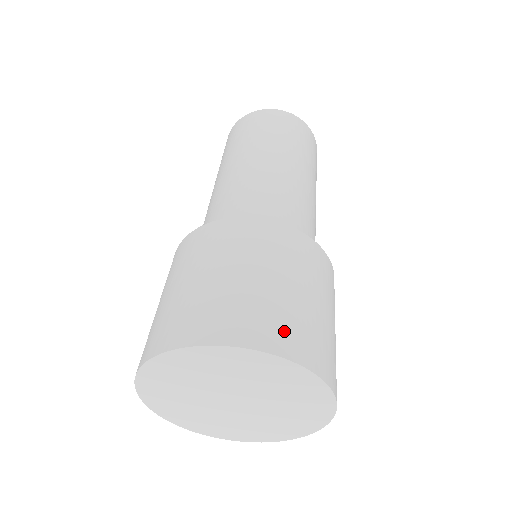
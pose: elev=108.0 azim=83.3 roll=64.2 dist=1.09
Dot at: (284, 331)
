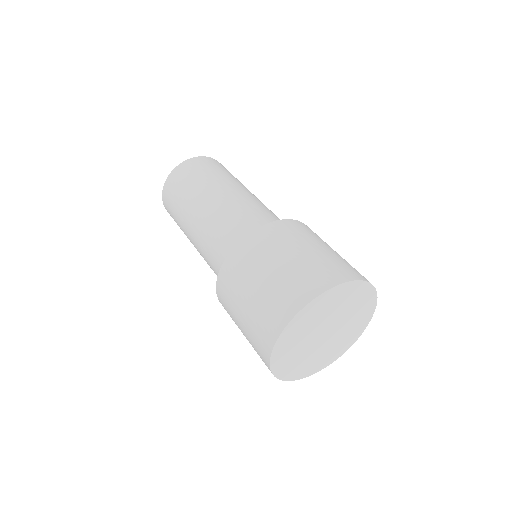
Dot at: (346, 269)
